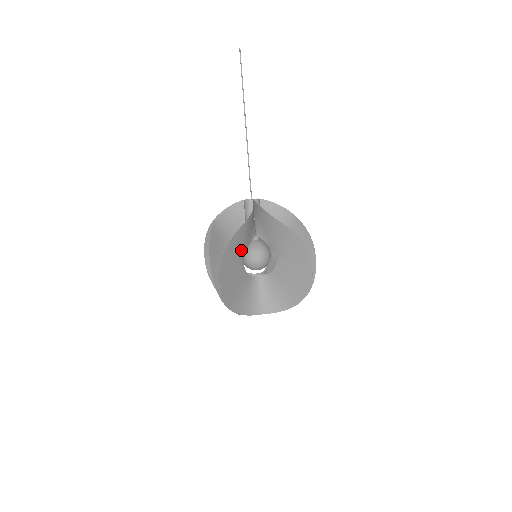
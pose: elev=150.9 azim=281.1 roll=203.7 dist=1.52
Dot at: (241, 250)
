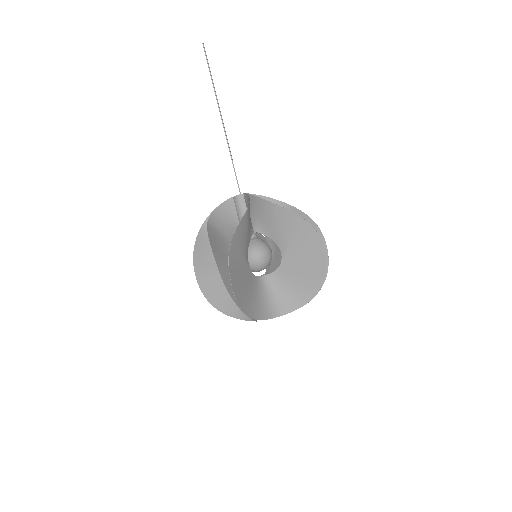
Dot at: (244, 246)
